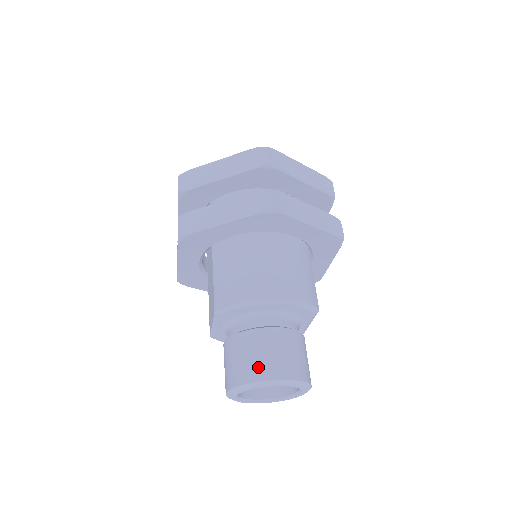
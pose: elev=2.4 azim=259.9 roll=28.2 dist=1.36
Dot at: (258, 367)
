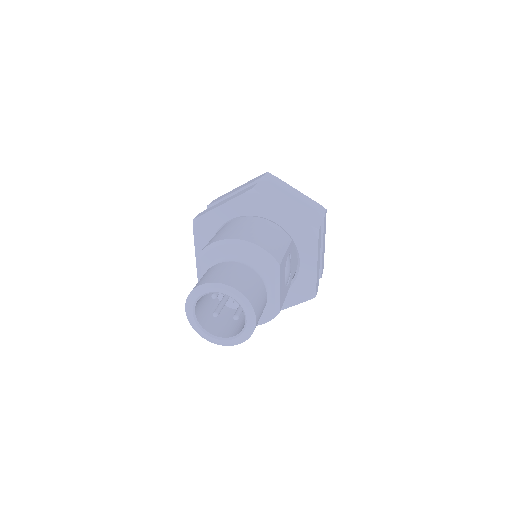
Dot at: (208, 278)
